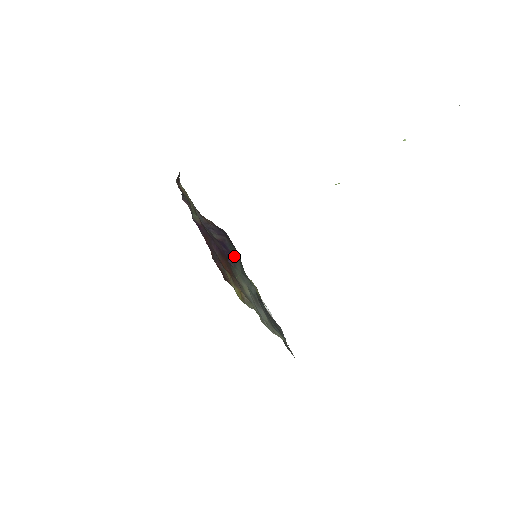
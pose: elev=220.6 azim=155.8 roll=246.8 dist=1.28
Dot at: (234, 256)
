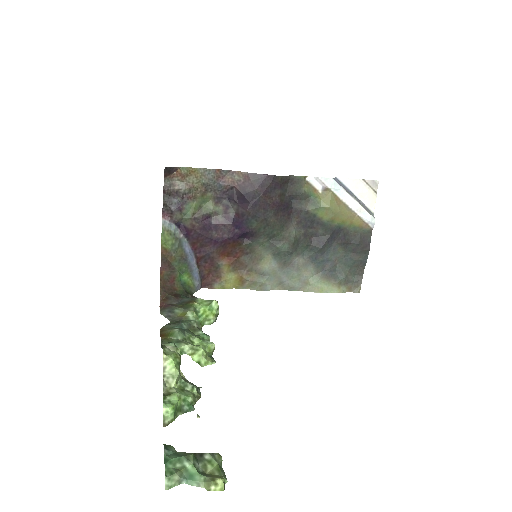
Dot at: (254, 231)
